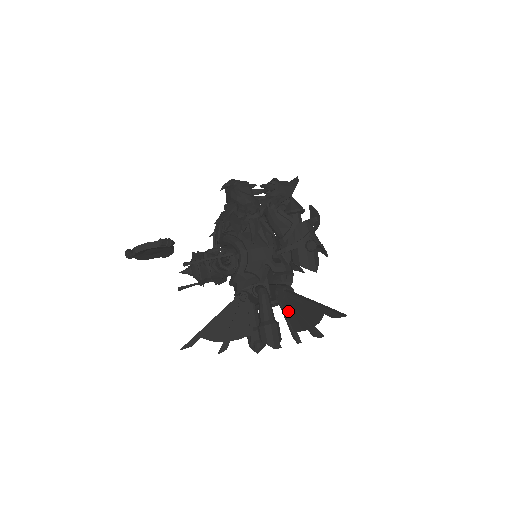
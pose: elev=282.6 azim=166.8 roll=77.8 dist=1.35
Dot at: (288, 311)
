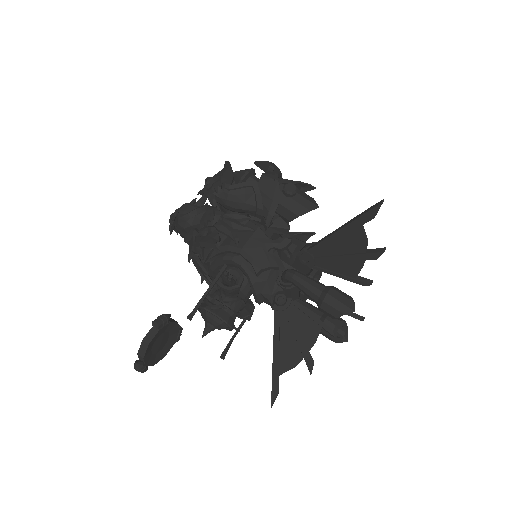
Dot at: (330, 266)
